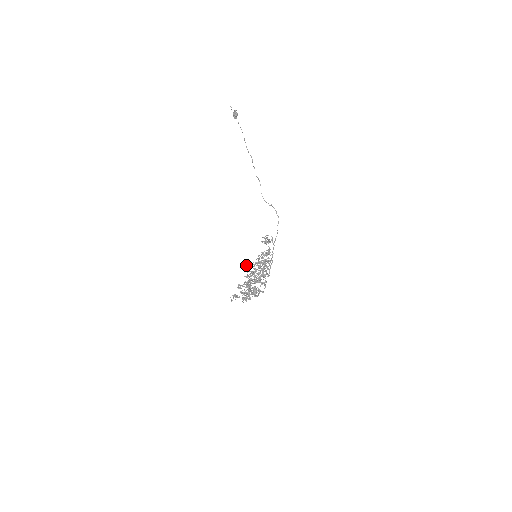
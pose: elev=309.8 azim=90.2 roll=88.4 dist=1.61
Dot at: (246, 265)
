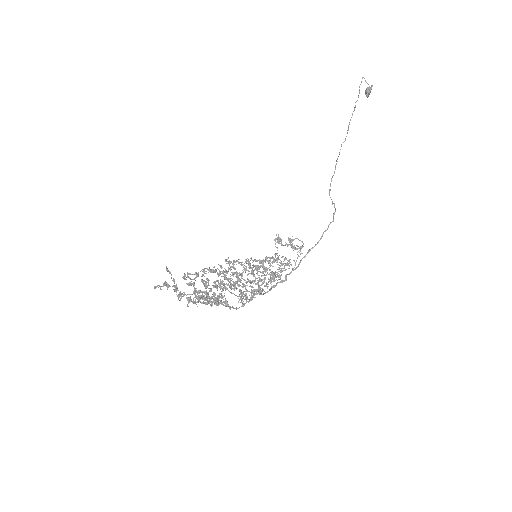
Dot at: occluded
